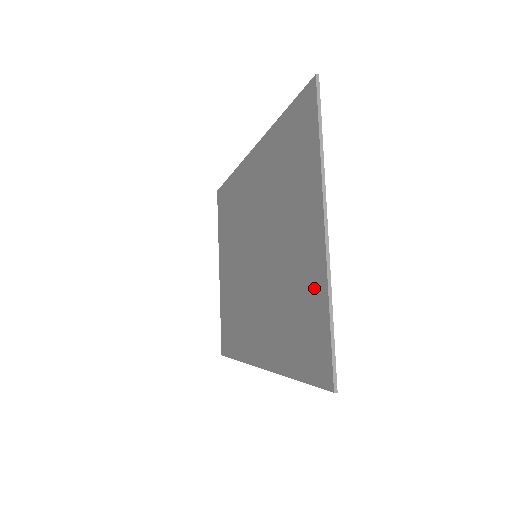
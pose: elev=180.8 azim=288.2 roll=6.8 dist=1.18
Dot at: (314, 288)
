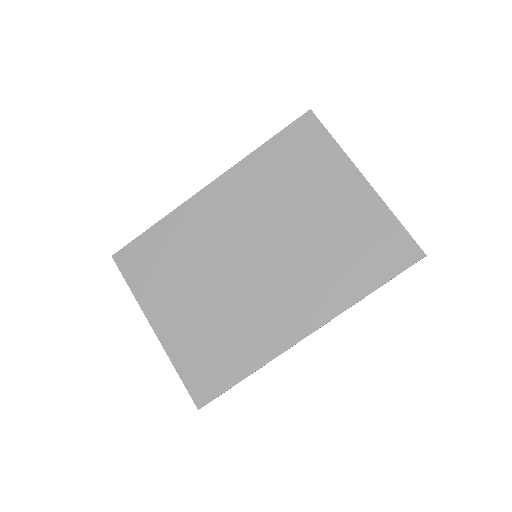
Dot at: (372, 216)
